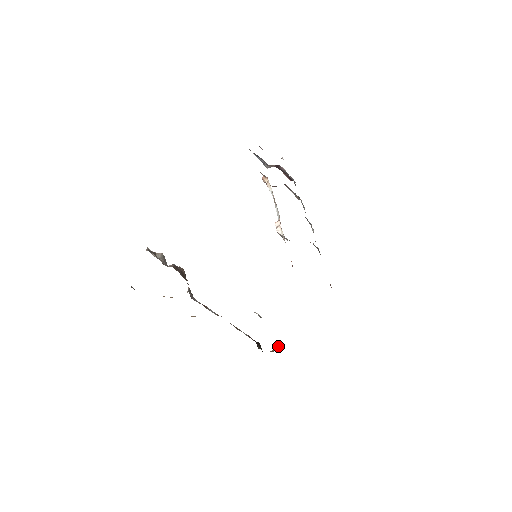
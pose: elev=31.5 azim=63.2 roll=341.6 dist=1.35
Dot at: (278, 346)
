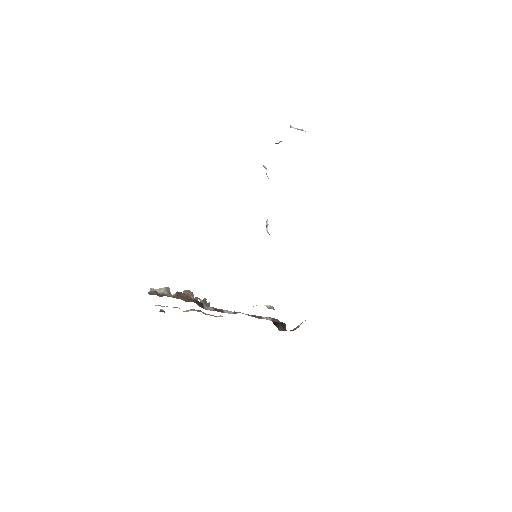
Dot at: (302, 322)
